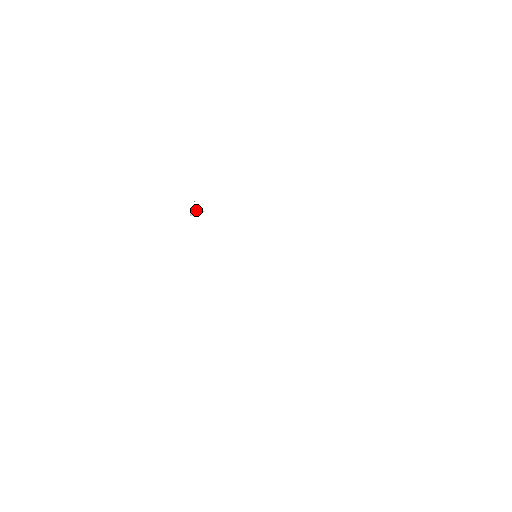
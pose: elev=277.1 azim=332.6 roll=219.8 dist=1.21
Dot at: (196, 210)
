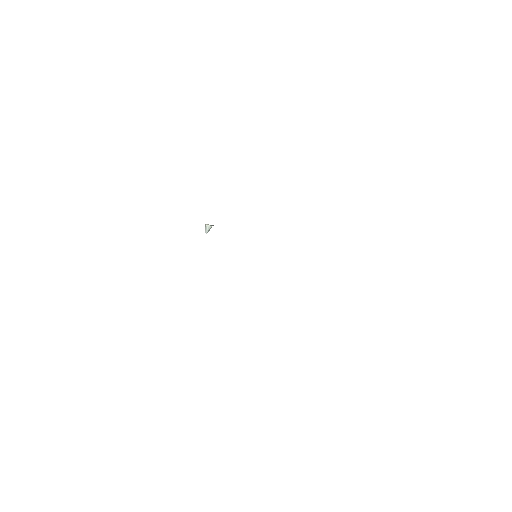
Dot at: (207, 226)
